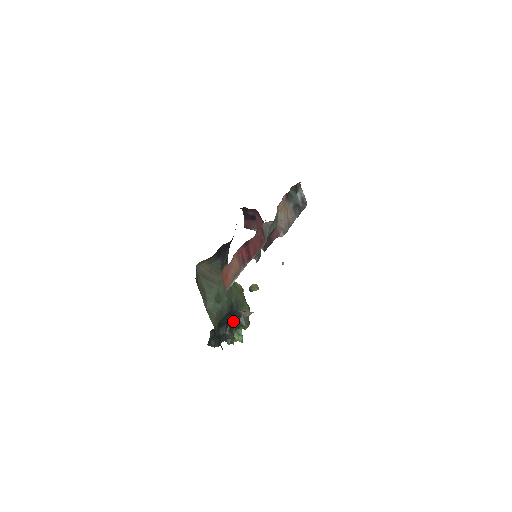
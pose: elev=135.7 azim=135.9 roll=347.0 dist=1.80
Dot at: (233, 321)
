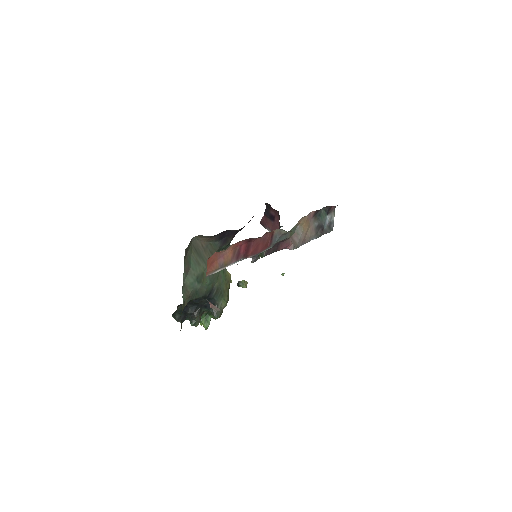
Dot at: (206, 306)
